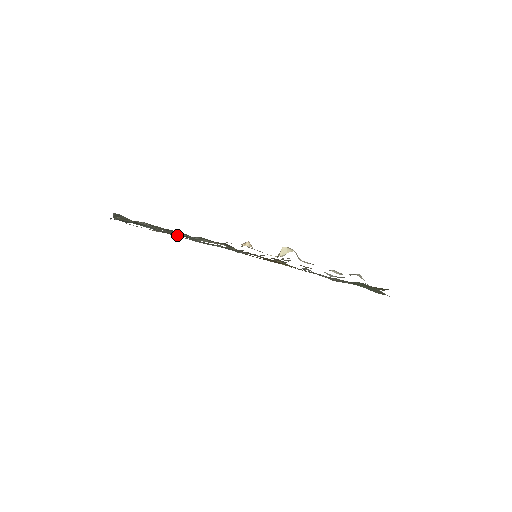
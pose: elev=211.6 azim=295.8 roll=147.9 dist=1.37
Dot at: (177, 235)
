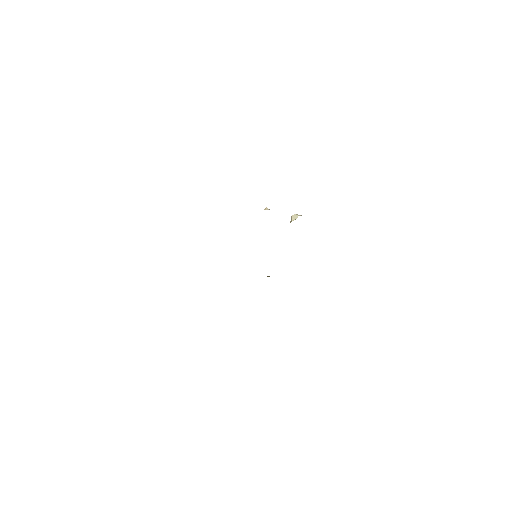
Dot at: occluded
